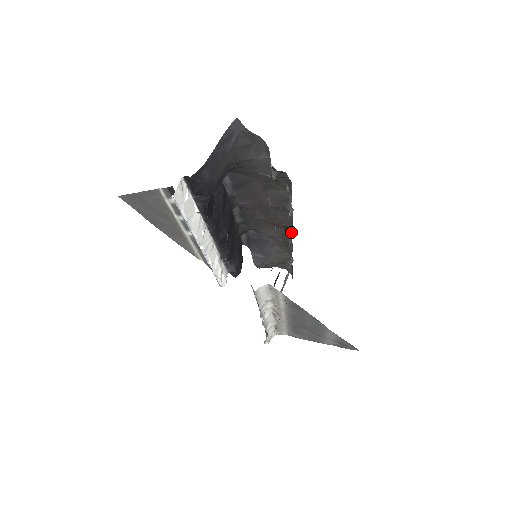
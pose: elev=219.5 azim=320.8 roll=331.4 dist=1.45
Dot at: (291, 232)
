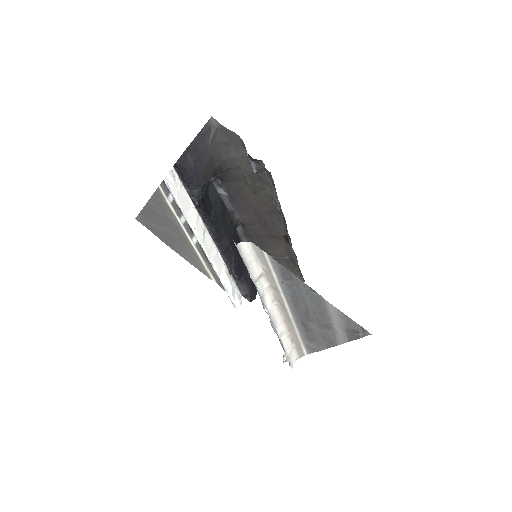
Dot at: occluded
